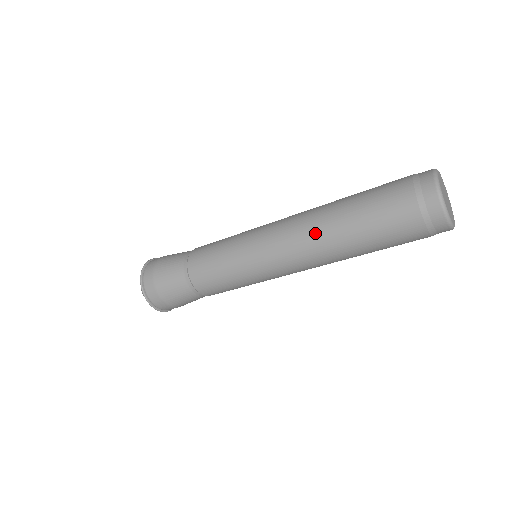
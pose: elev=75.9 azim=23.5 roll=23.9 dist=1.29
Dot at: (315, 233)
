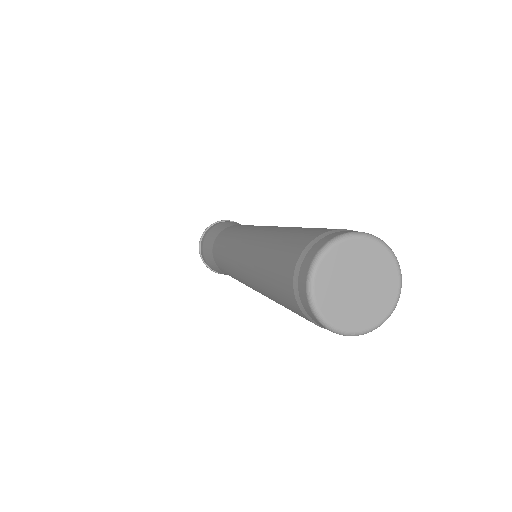
Dot at: (254, 285)
